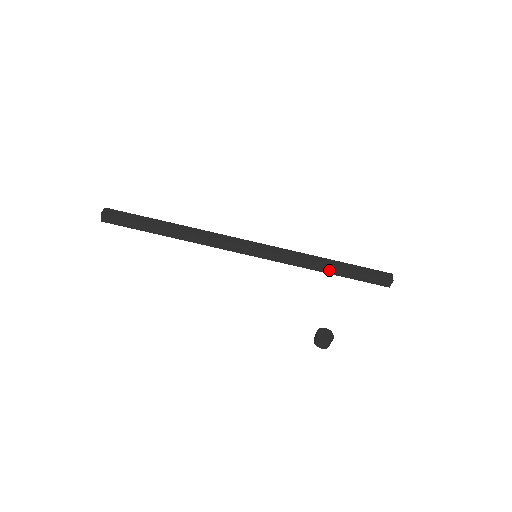
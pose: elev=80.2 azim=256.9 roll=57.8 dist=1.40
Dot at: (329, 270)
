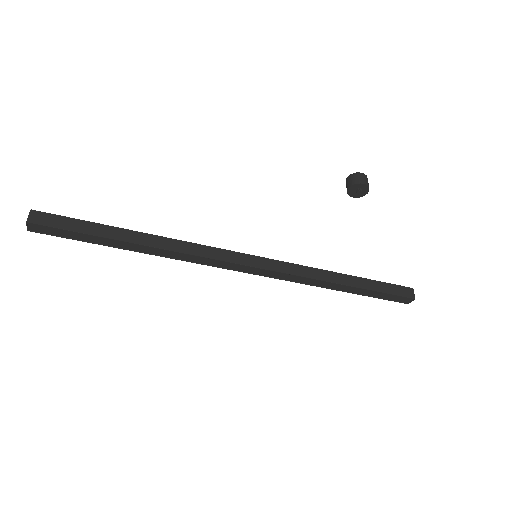
Dot at: occluded
